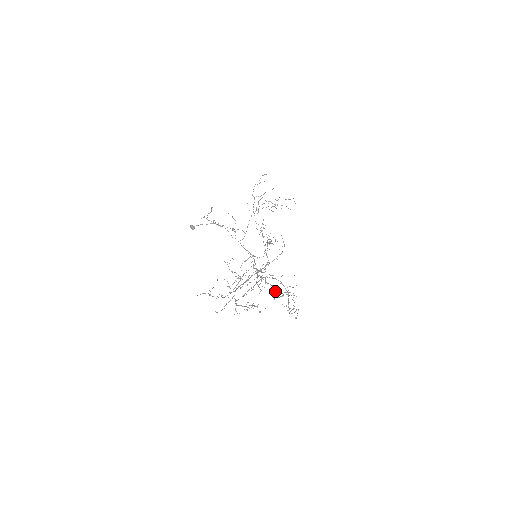
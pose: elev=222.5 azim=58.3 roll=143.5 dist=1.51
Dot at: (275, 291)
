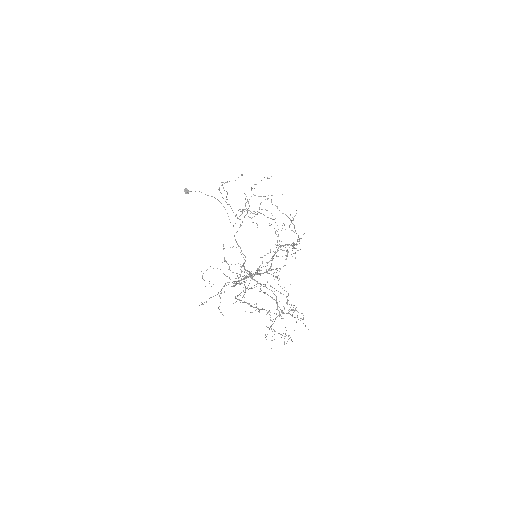
Dot at: occluded
